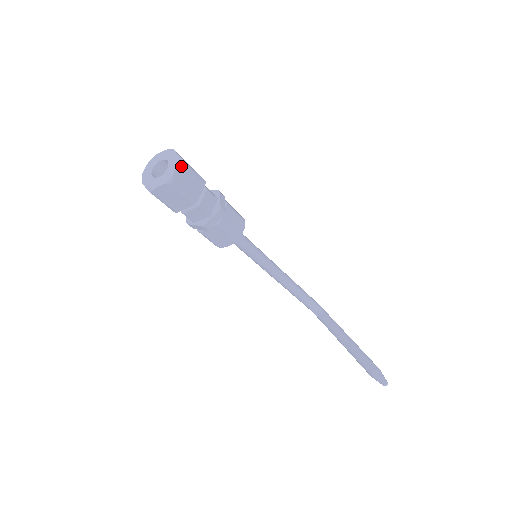
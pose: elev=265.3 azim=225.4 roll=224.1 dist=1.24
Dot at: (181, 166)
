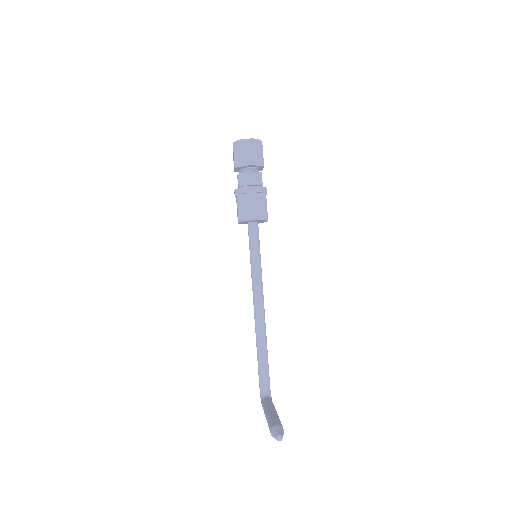
Dot at: (259, 142)
